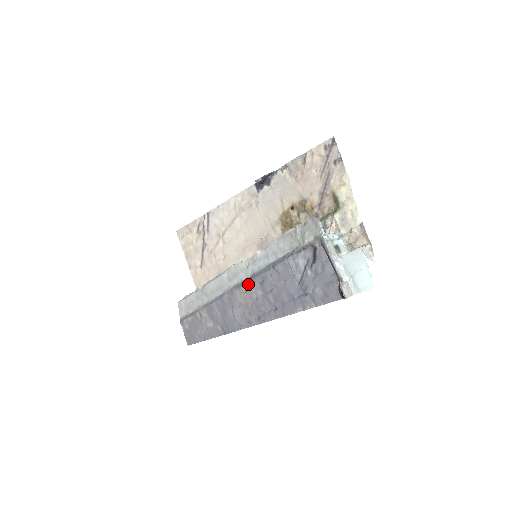
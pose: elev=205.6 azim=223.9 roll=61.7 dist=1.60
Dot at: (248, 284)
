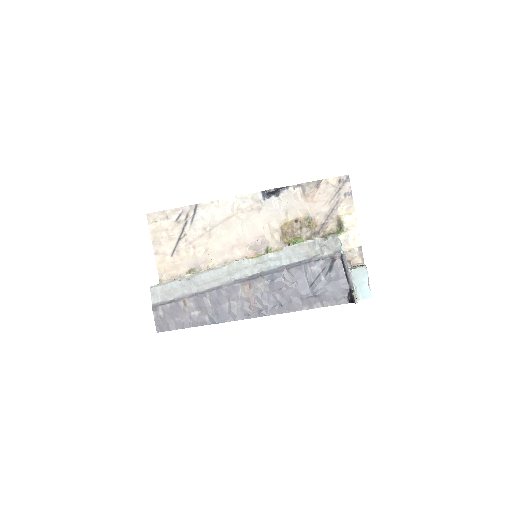
Dot at: (255, 280)
